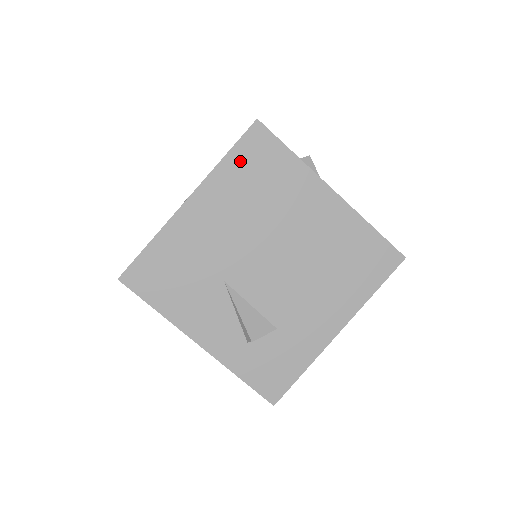
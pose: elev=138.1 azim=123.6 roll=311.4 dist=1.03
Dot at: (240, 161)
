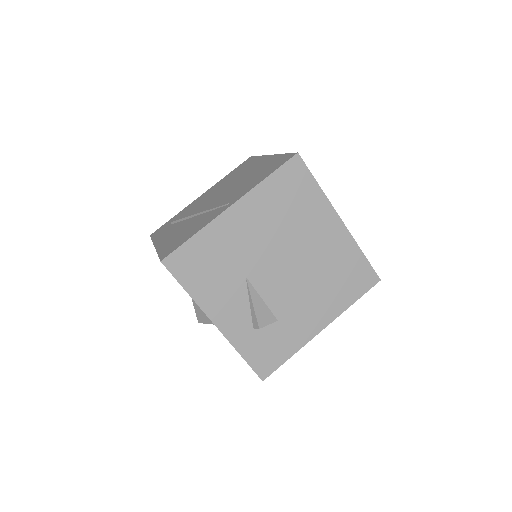
Dot at: (278, 183)
